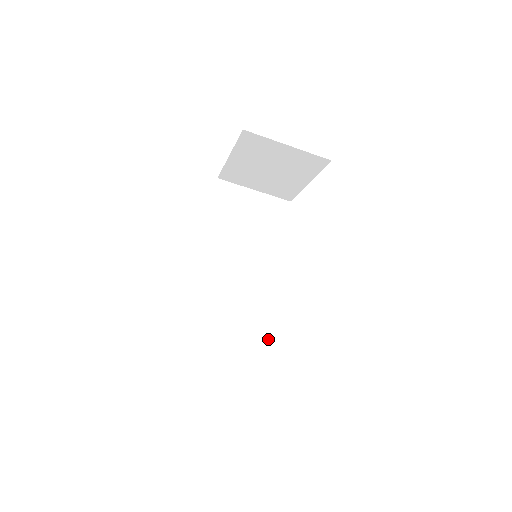
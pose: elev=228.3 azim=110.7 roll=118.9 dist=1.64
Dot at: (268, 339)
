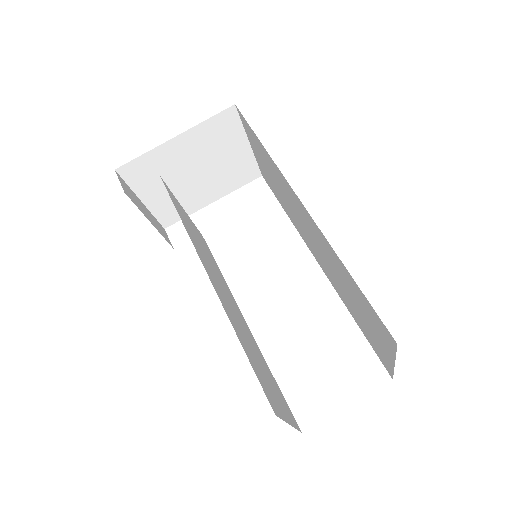
Dot at: (269, 370)
